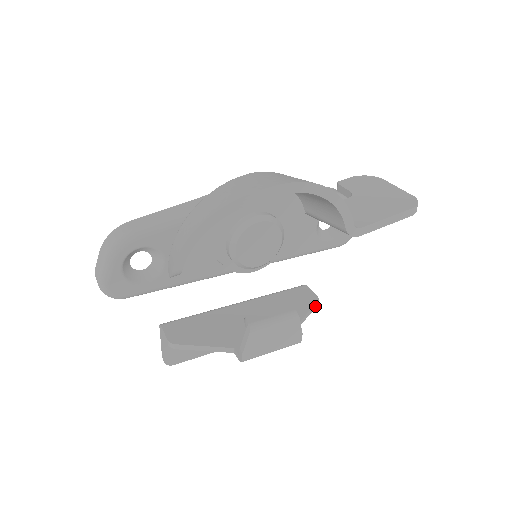
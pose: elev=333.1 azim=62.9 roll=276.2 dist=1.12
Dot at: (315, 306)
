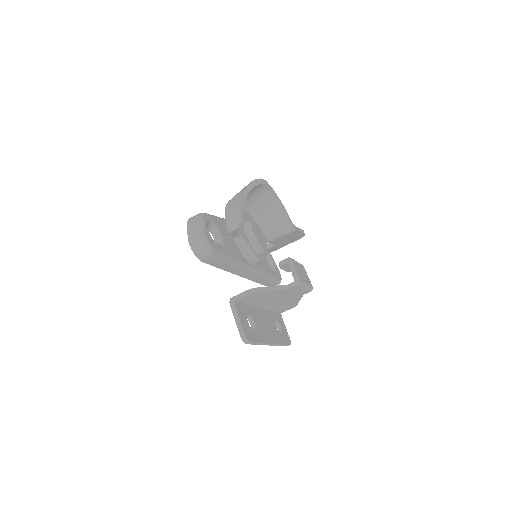
Dot at: occluded
